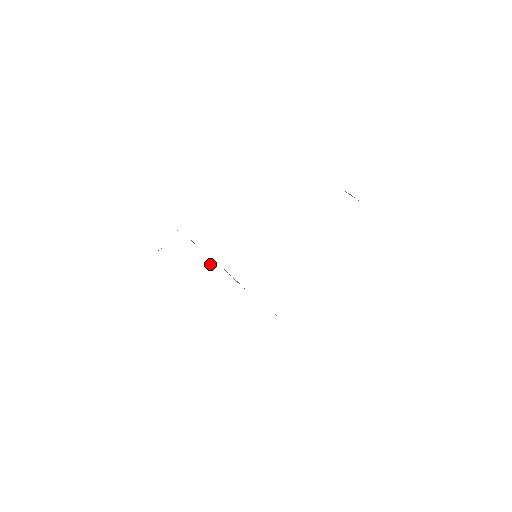
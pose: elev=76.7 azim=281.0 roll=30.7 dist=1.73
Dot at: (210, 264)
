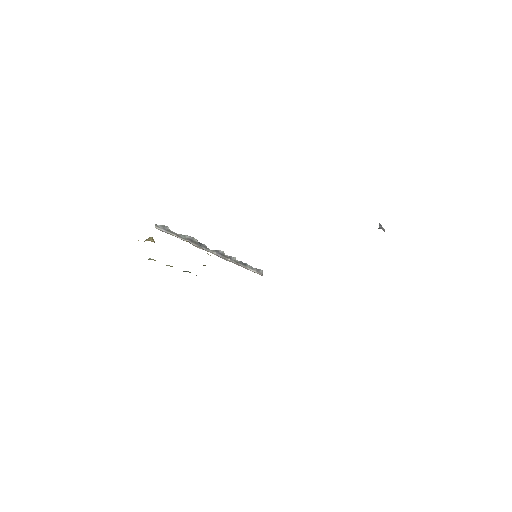
Dot at: (208, 254)
